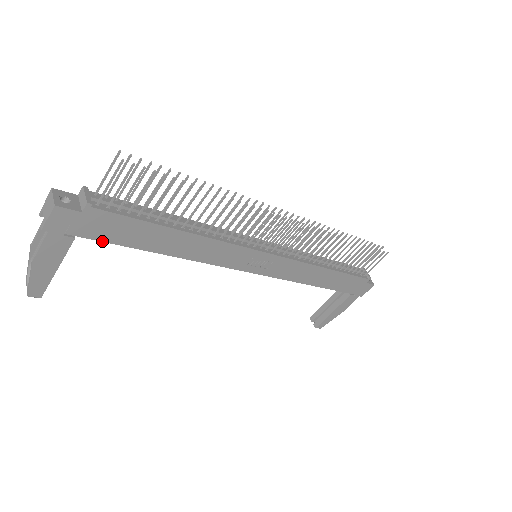
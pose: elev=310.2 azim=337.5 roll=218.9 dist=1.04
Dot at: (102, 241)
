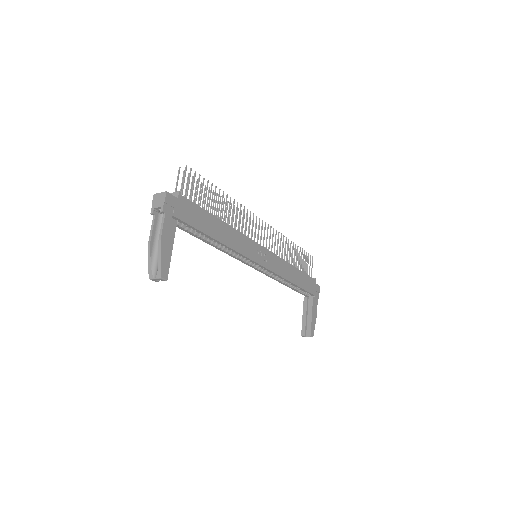
Dot at: (189, 225)
